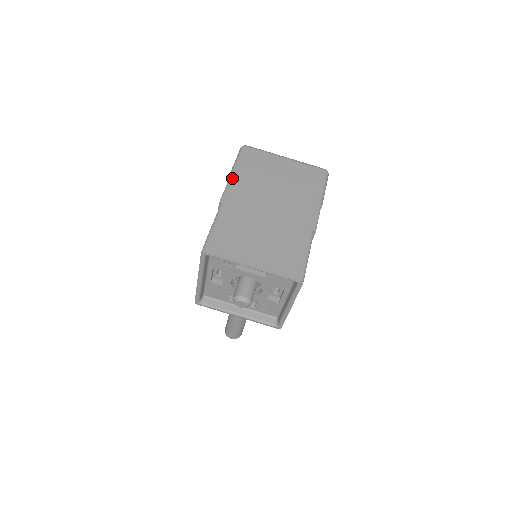
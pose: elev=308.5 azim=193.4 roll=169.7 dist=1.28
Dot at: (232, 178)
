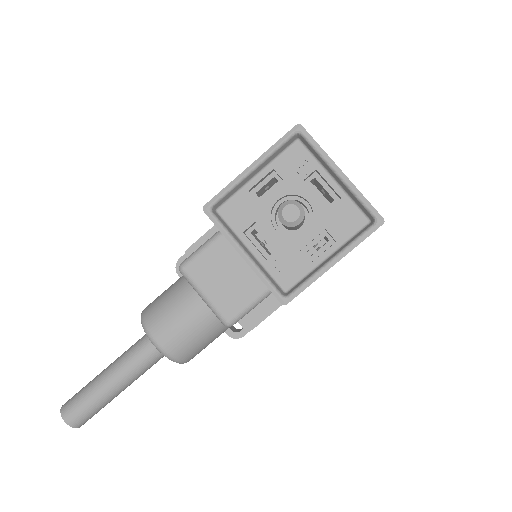
Dot at: occluded
